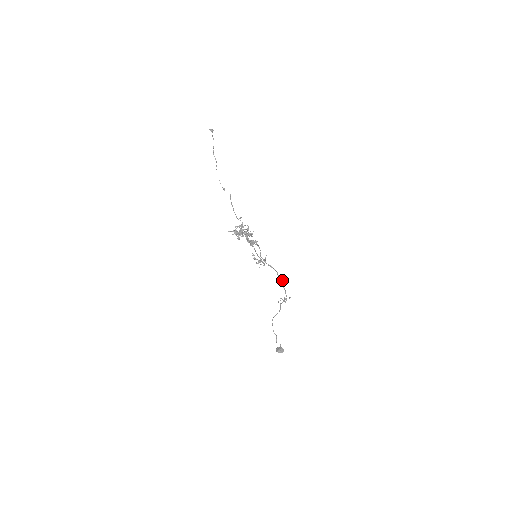
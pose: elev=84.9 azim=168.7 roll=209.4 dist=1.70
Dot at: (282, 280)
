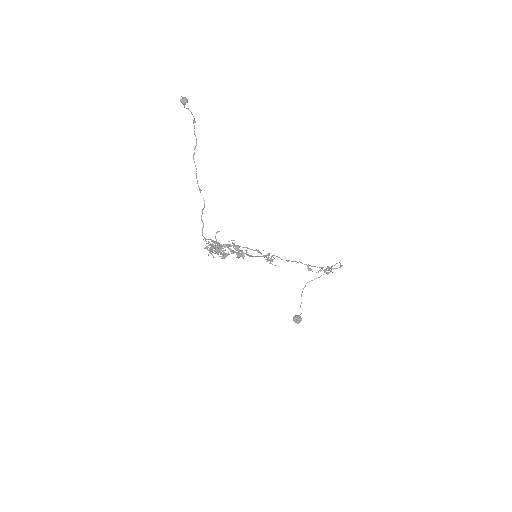
Dot at: (309, 269)
